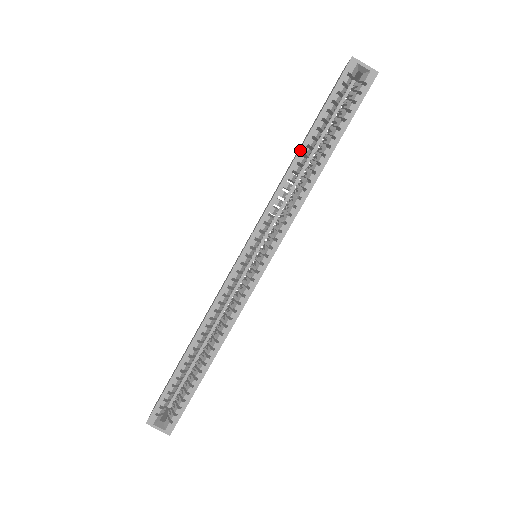
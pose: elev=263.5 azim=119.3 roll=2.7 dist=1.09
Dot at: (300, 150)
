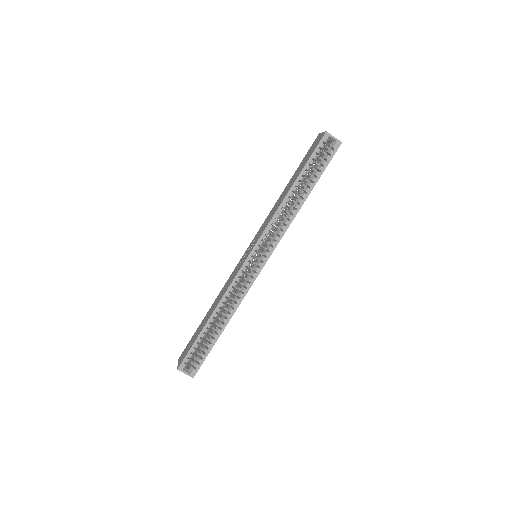
Dot at: (291, 189)
